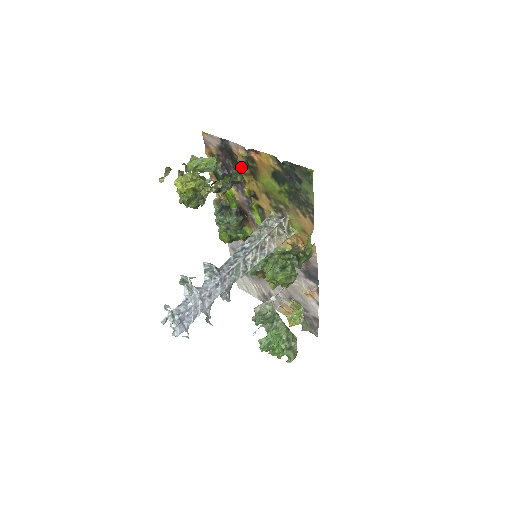
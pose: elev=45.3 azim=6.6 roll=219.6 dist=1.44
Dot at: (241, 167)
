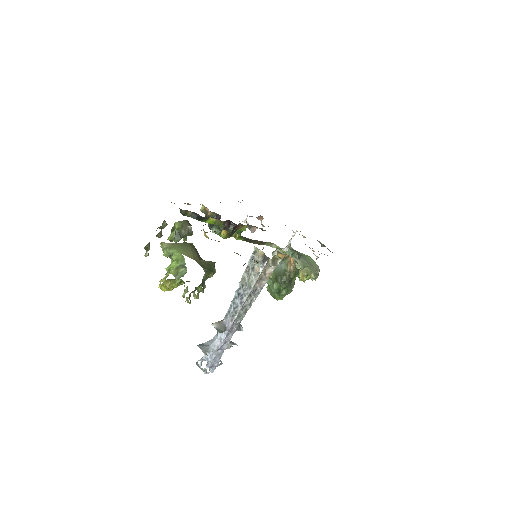
Dot at: occluded
